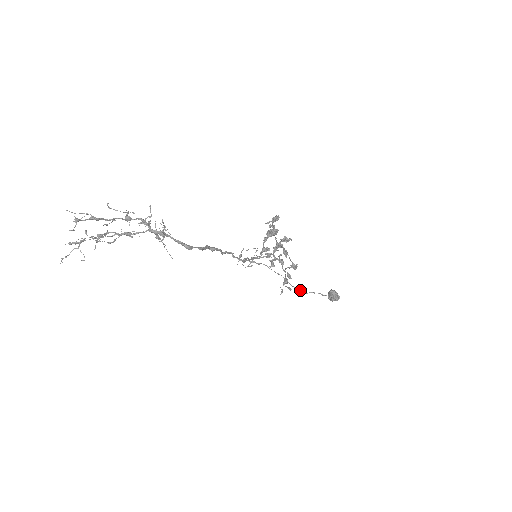
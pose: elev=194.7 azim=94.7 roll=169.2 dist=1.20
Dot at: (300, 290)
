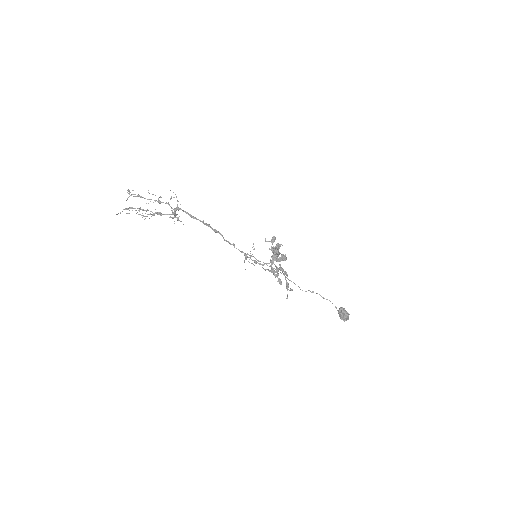
Dot at: occluded
